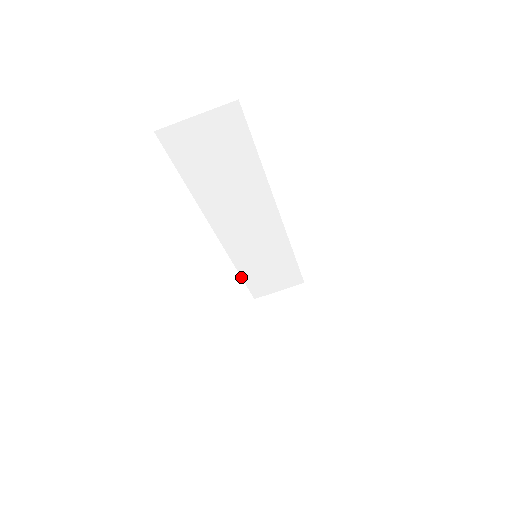
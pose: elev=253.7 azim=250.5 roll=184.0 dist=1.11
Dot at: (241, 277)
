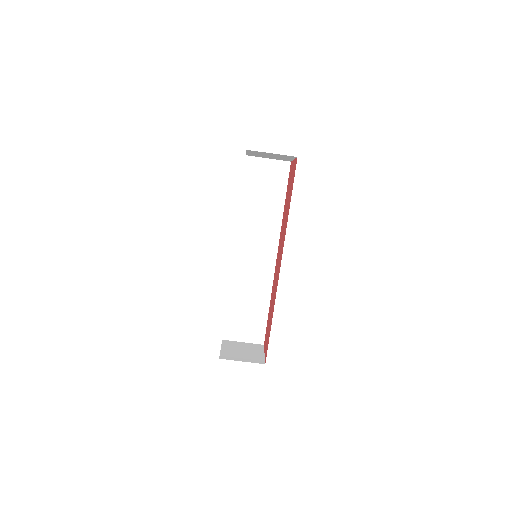
Dot at: (227, 304)
